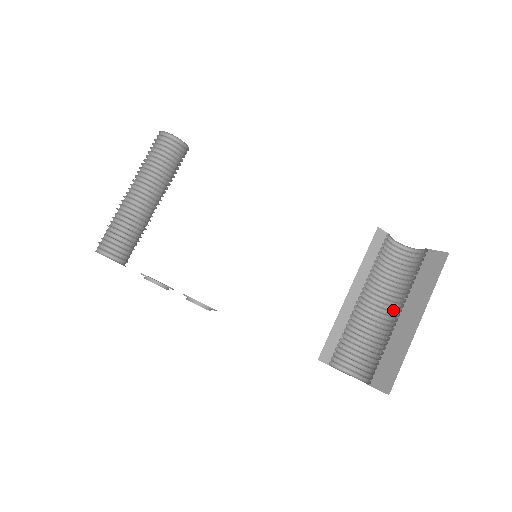
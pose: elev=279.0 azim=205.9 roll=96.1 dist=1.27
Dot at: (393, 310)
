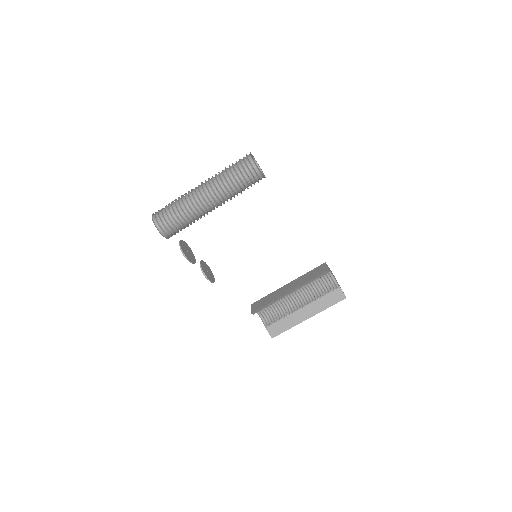
Dot at: (300, 298)
